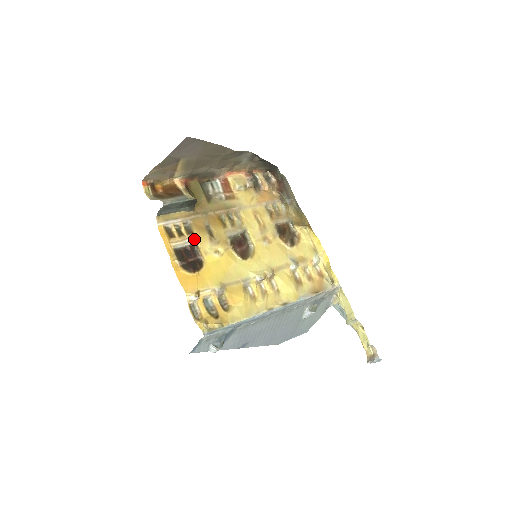
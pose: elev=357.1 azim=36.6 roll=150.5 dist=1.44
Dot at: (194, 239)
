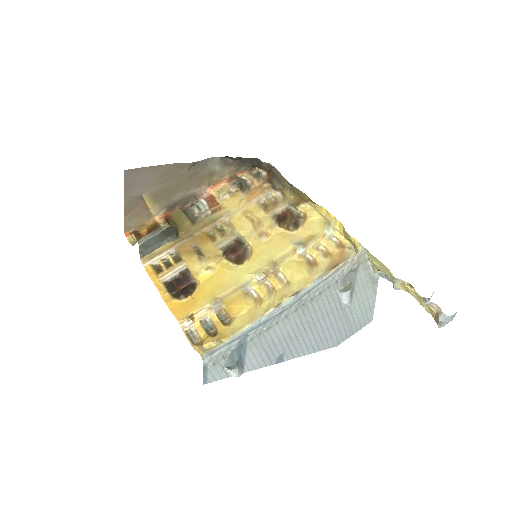
Dot at: (183, 265)
